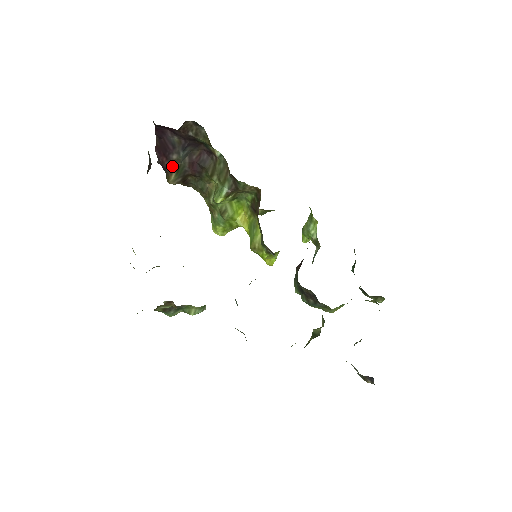
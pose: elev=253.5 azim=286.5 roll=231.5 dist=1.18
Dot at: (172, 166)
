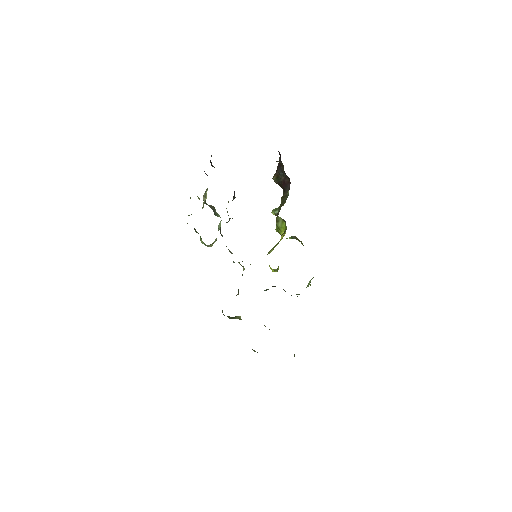
Dot at: (277, 173)
